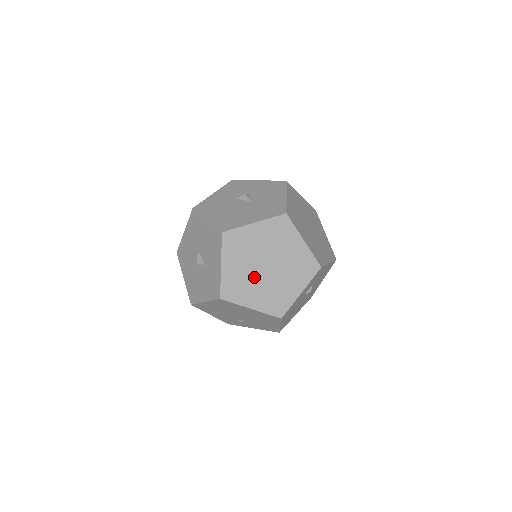
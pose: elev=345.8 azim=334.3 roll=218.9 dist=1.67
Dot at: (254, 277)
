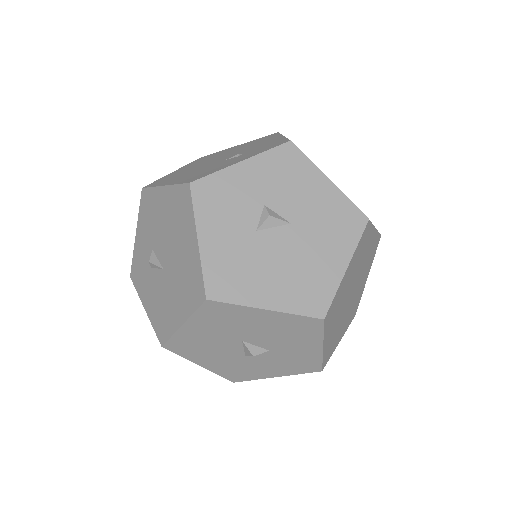
Dot at: (343, 315)
